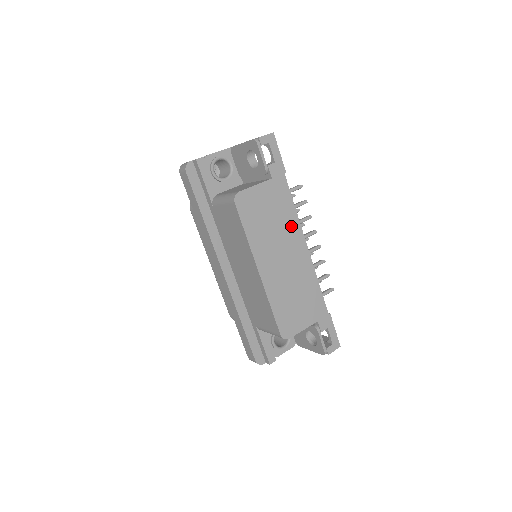
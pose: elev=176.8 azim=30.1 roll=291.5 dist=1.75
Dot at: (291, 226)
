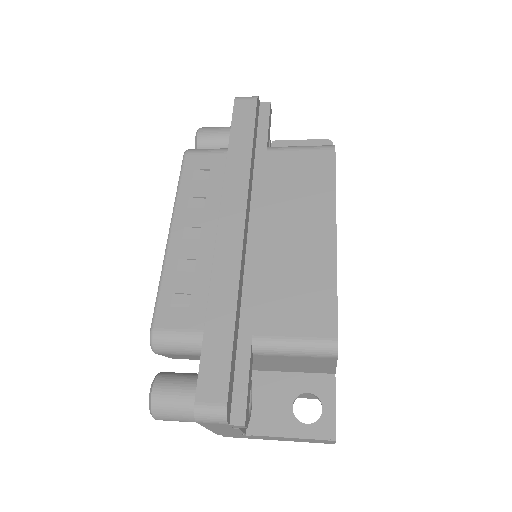
Dot at: occluded
